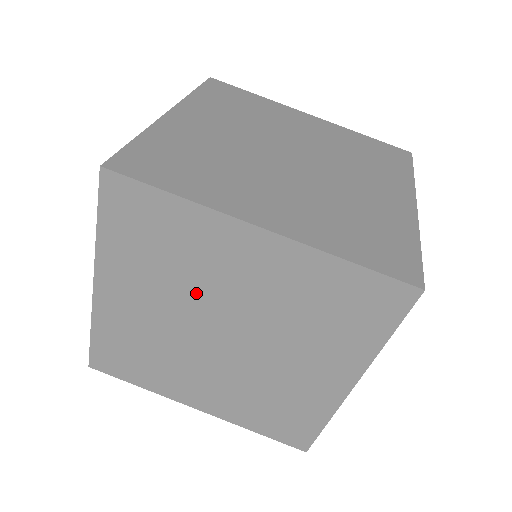
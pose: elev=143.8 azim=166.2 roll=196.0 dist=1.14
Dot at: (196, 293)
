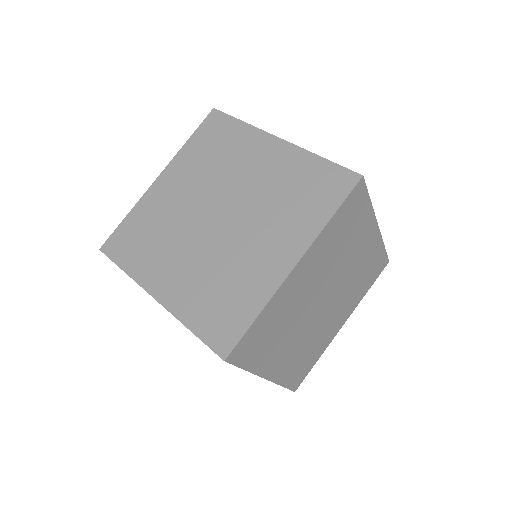
Dot at: (335, 268)
